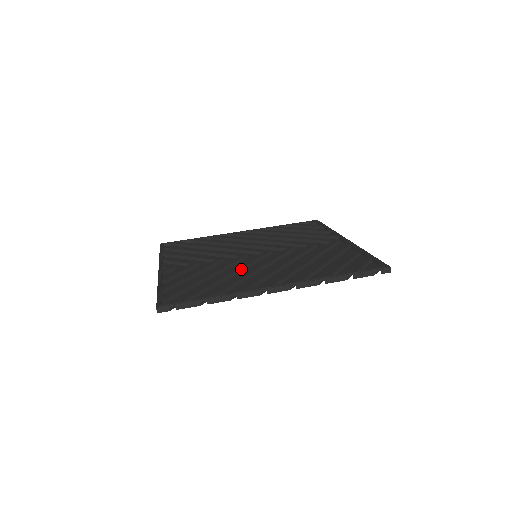
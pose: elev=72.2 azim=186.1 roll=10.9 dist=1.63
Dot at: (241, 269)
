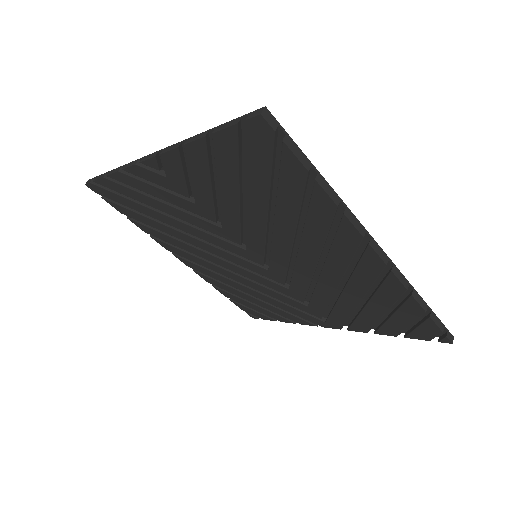
Dot at: occluded
